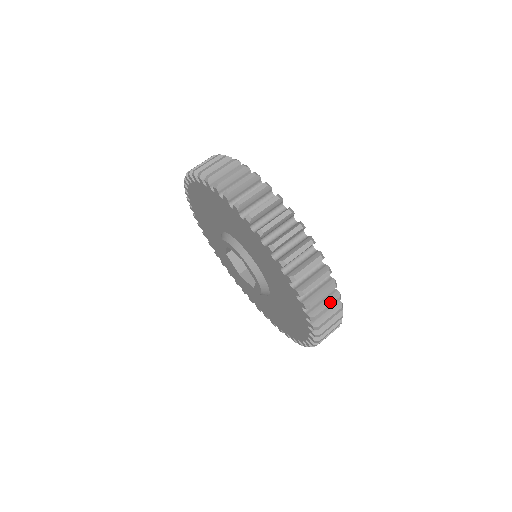
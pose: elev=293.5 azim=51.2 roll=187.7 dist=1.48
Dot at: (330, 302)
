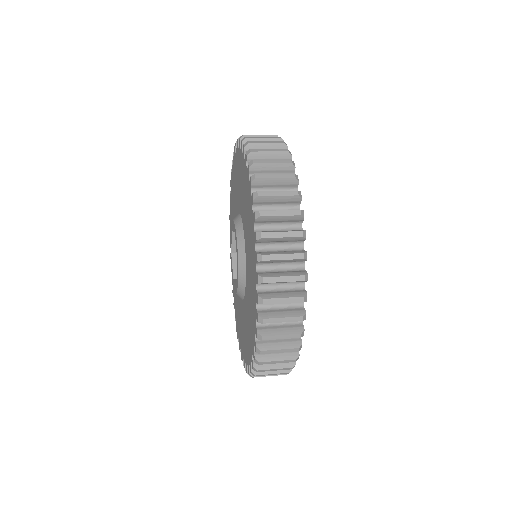
Dot at: (289, 253)
